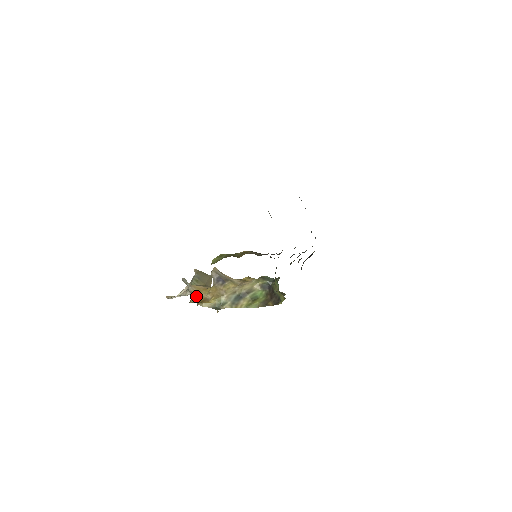
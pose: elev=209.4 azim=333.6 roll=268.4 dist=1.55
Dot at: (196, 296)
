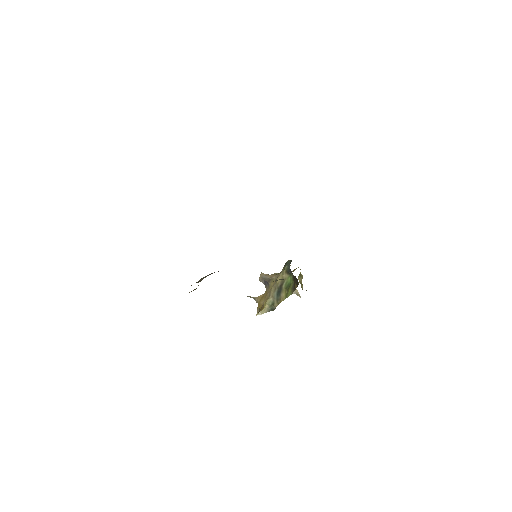
Dot at: (258, 307)
